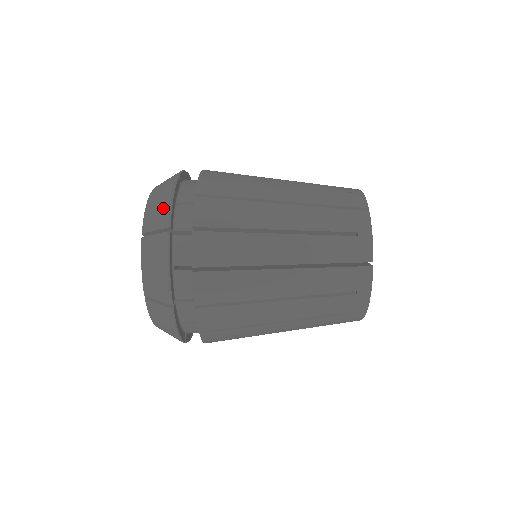
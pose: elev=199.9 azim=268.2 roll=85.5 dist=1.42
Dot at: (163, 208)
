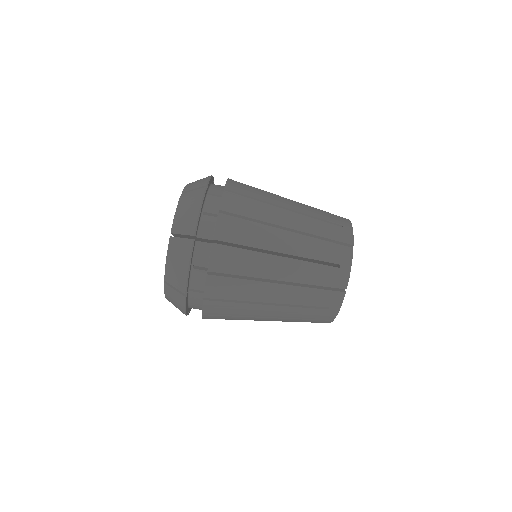
Dot at: (203, 180)
